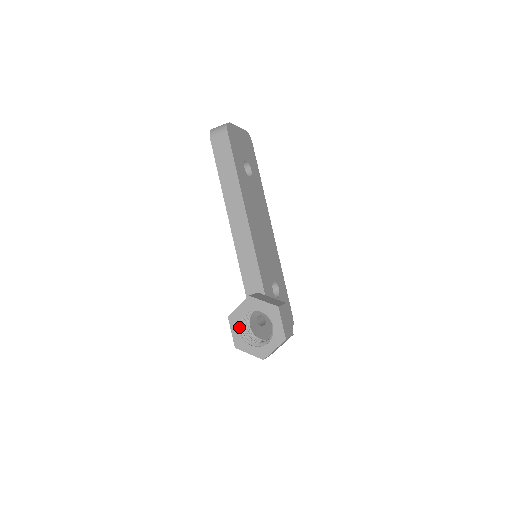
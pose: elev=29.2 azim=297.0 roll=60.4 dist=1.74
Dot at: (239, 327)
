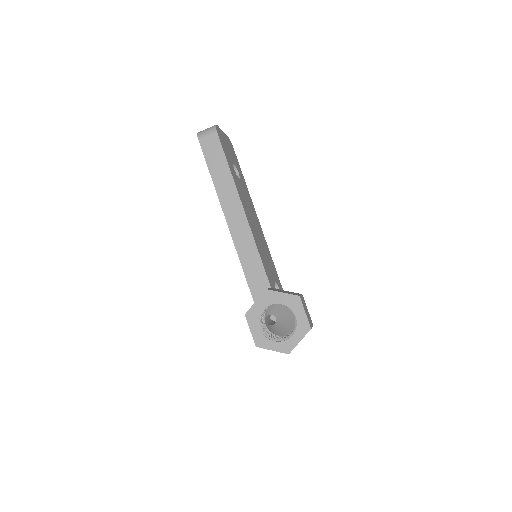
Dot at: (258, 324)
